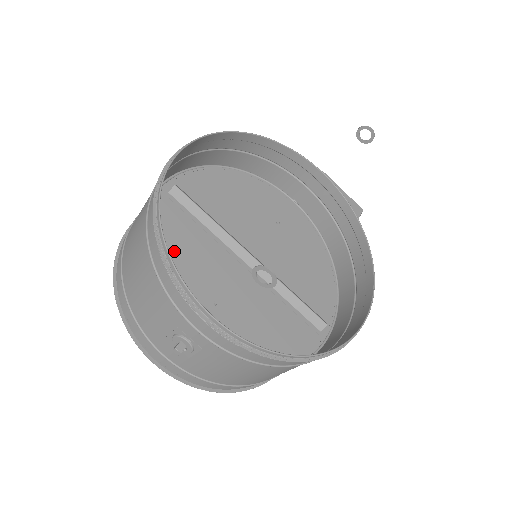
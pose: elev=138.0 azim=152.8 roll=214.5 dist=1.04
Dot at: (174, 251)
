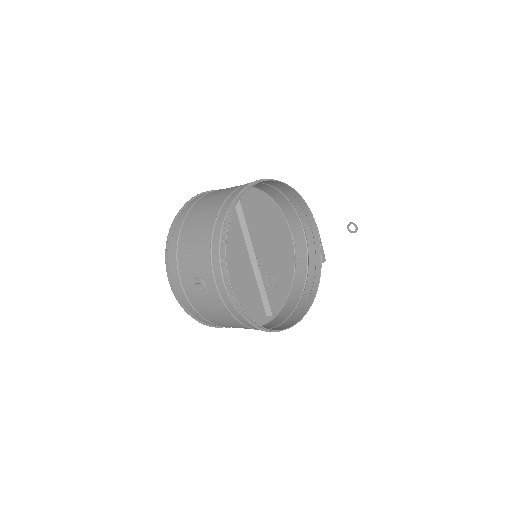
Dot at: occluded
